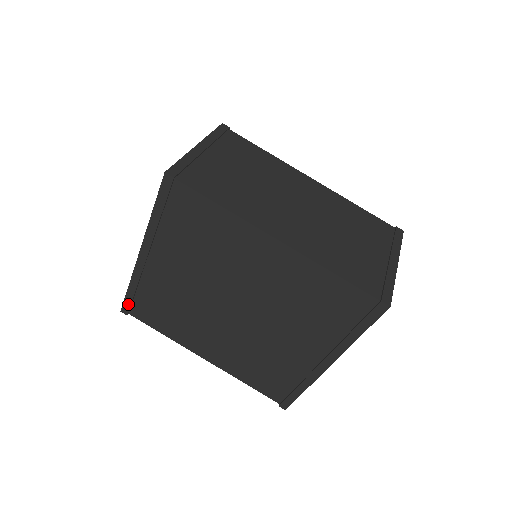
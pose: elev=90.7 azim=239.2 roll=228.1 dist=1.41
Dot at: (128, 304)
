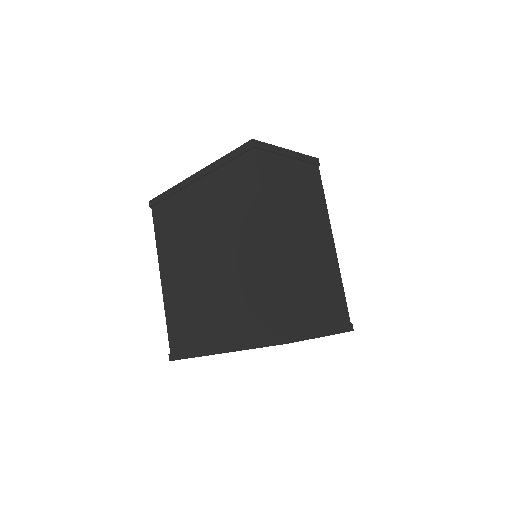
Dot at: (157, 200)
